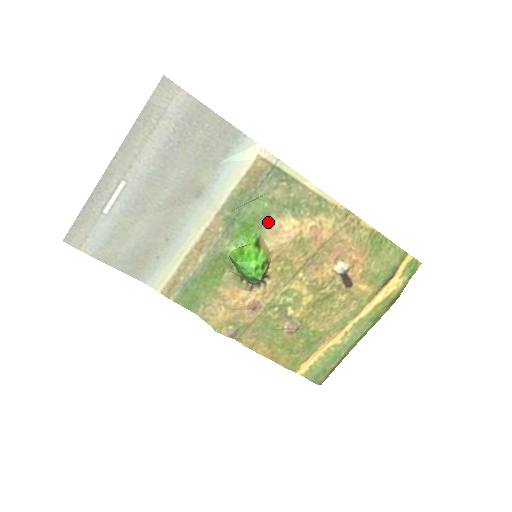
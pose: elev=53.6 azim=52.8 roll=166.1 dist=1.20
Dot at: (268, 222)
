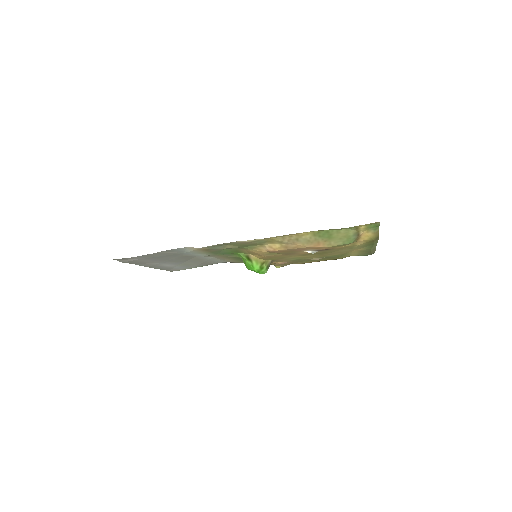
Dot at: (242, 251)
